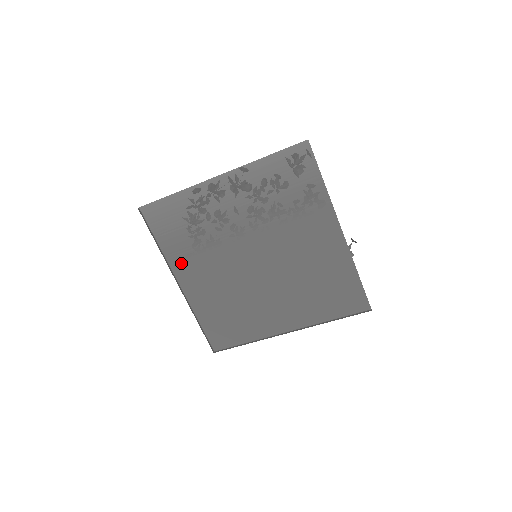
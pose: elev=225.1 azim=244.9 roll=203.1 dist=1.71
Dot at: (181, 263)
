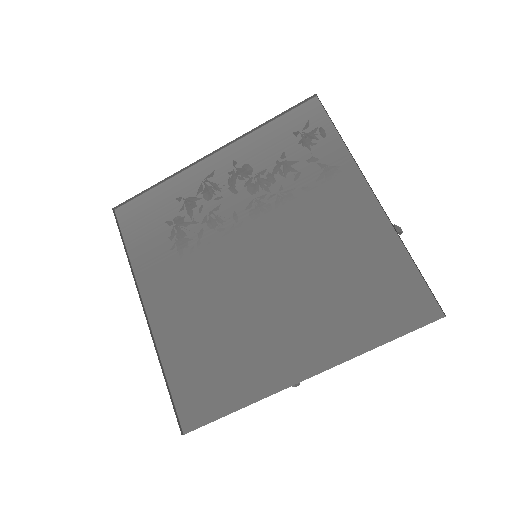
Dot at: (153, 277)
